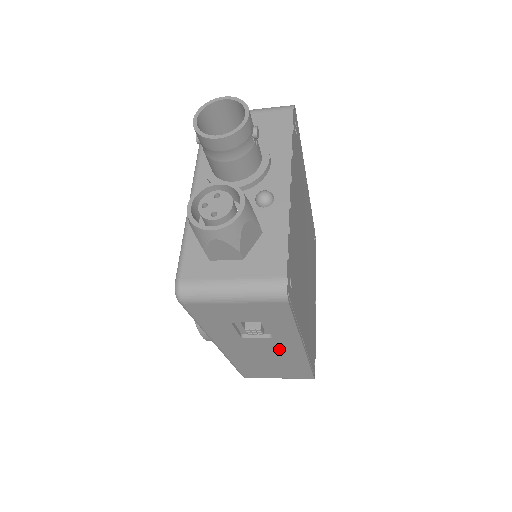
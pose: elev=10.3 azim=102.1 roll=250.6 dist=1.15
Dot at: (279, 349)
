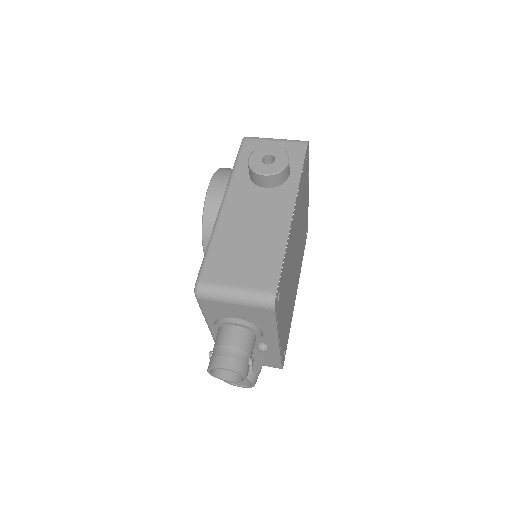
Dot at: occluded
